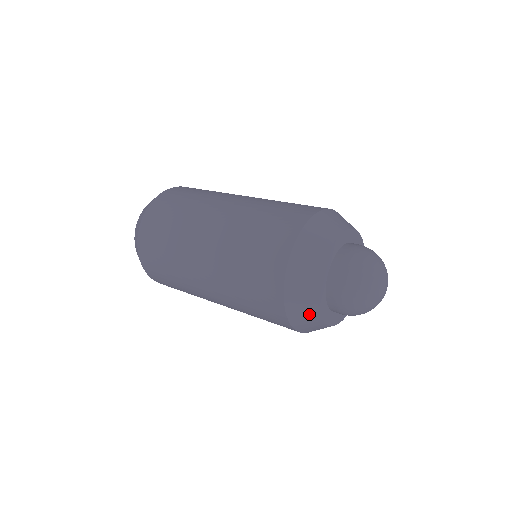
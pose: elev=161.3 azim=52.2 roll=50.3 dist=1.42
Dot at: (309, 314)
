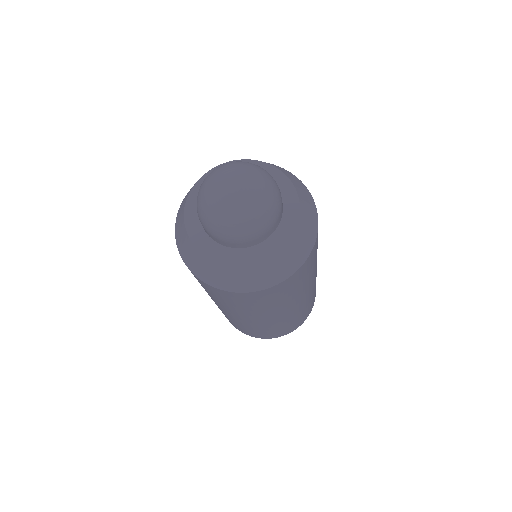
Dot at: (181, 217)
